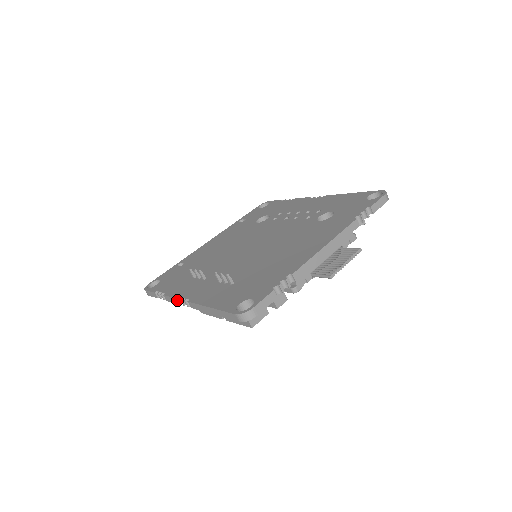
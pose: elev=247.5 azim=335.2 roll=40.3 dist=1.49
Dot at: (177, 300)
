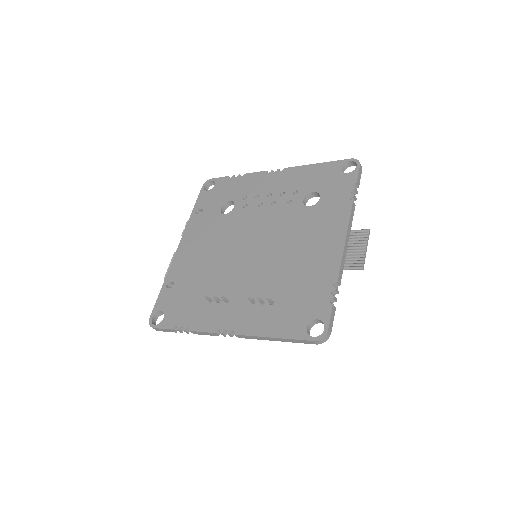
Dot at: (214, 334)
